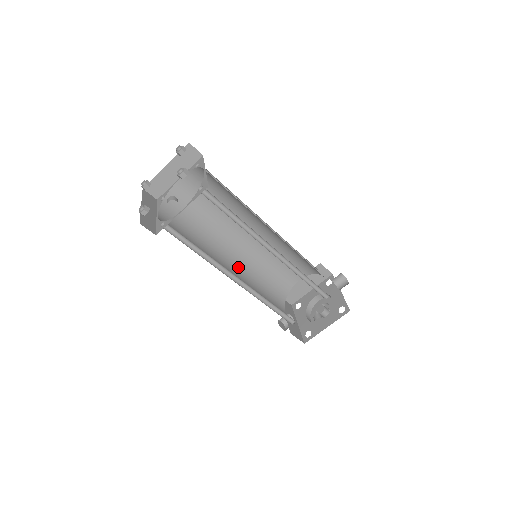
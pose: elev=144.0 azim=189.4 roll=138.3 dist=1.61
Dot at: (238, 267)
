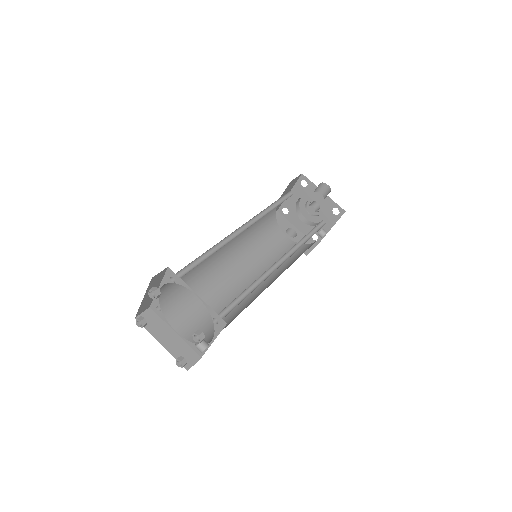
Dot at: (239, 260)
